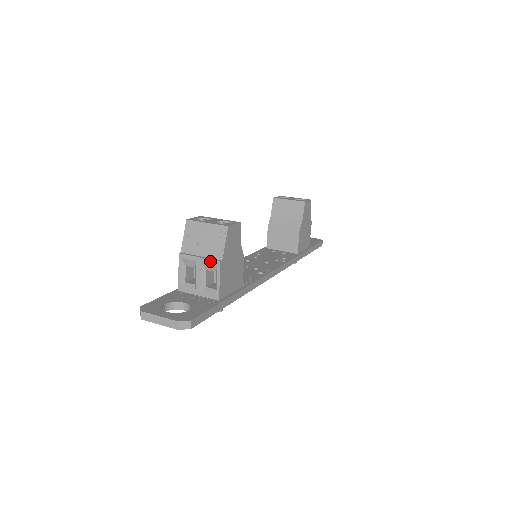
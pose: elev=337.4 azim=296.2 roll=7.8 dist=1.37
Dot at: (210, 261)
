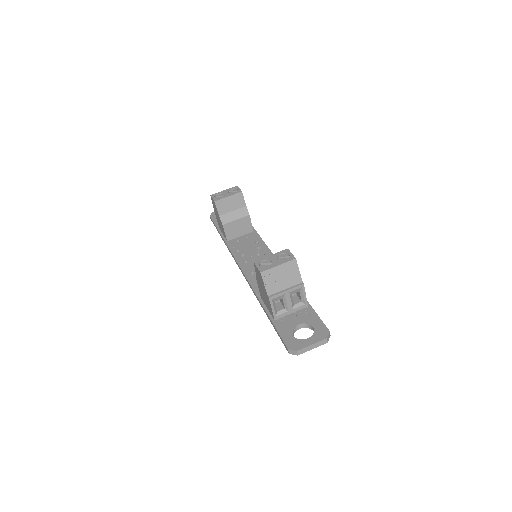
Dot at: (296, 288)
